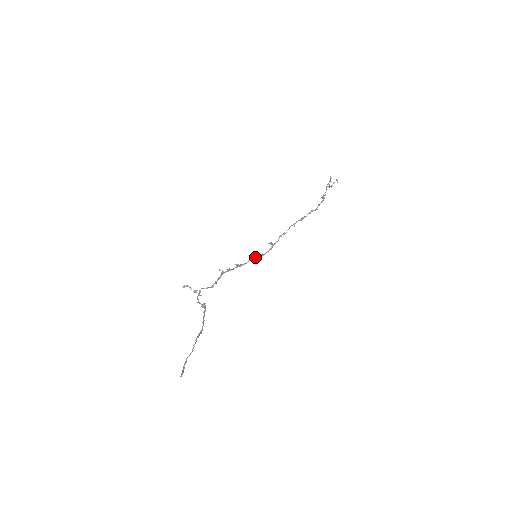
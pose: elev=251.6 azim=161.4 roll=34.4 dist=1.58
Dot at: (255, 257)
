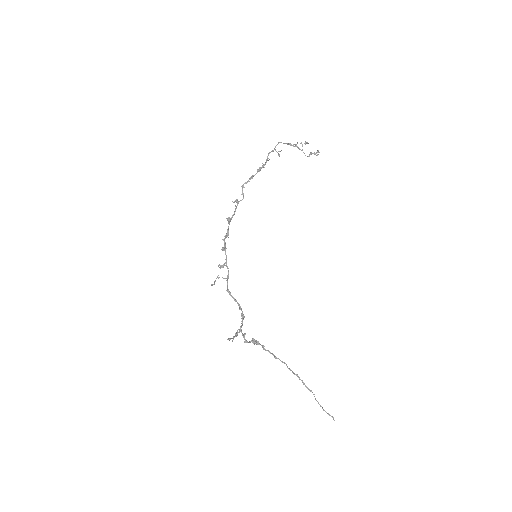
Dot at: (225, 245)
